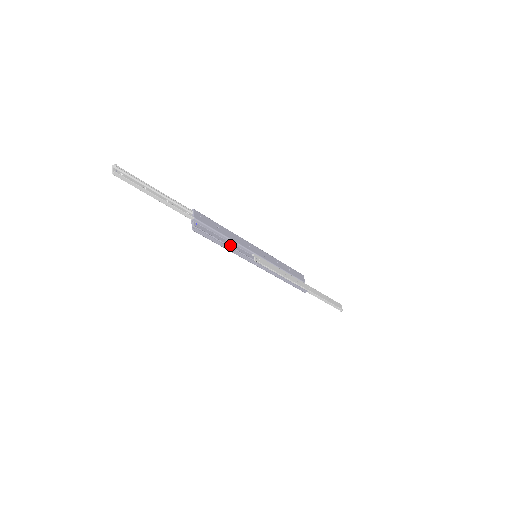
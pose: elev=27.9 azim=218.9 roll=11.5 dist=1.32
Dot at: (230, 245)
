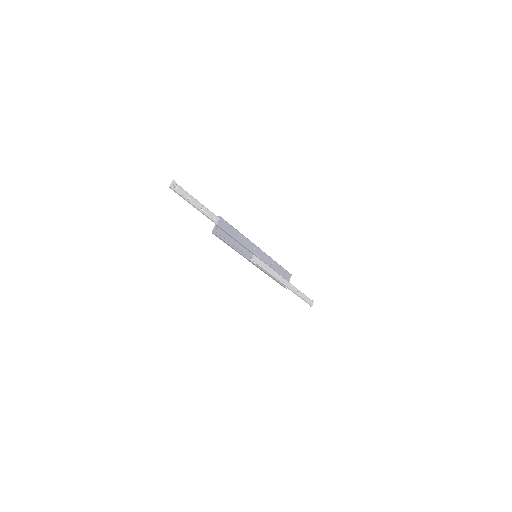
Dot at: (237, 246)
